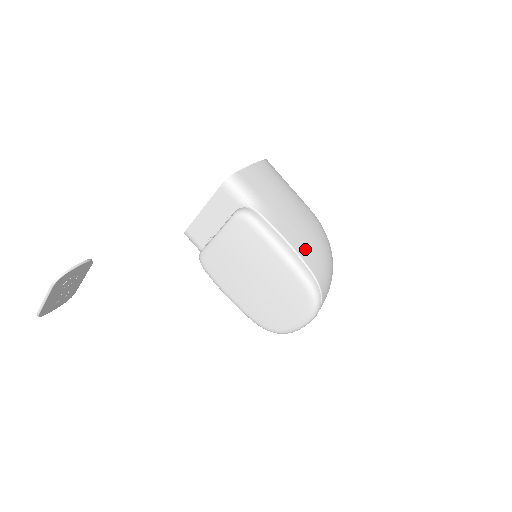
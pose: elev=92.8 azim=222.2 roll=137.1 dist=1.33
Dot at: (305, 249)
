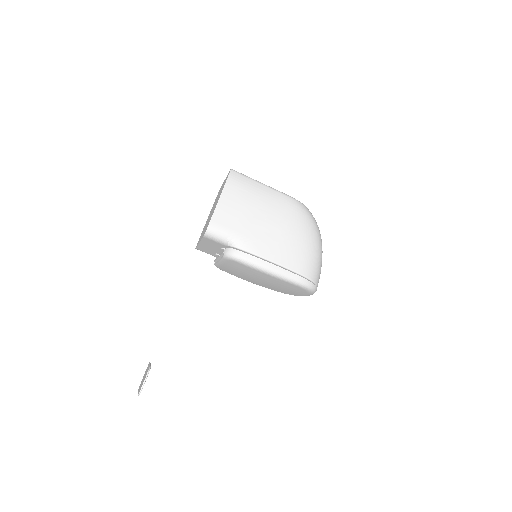
Dot at: (289, 256)
